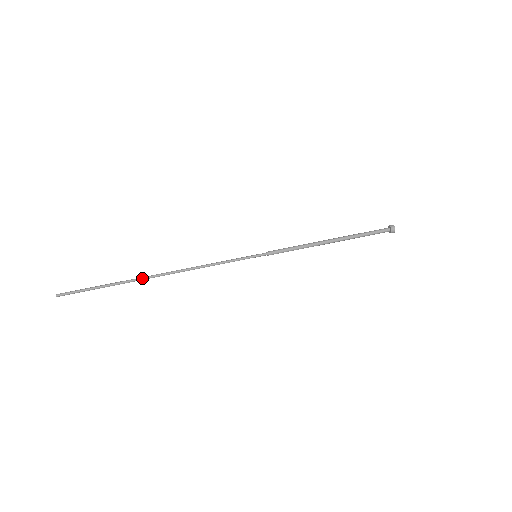
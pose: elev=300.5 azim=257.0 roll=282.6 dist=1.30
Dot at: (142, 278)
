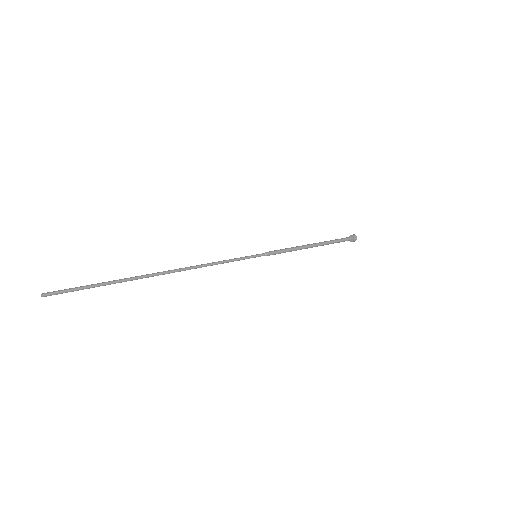
Dot at: (147, 275)
